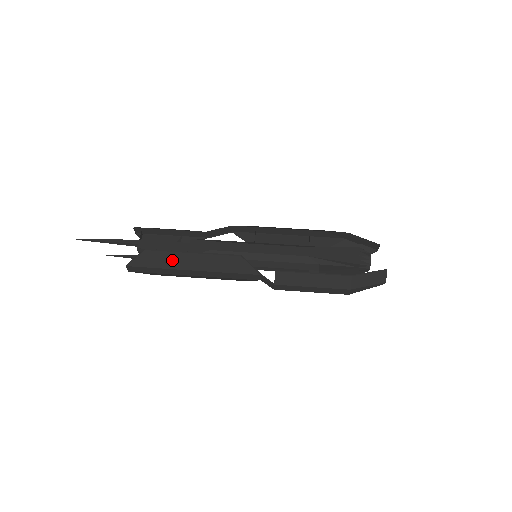
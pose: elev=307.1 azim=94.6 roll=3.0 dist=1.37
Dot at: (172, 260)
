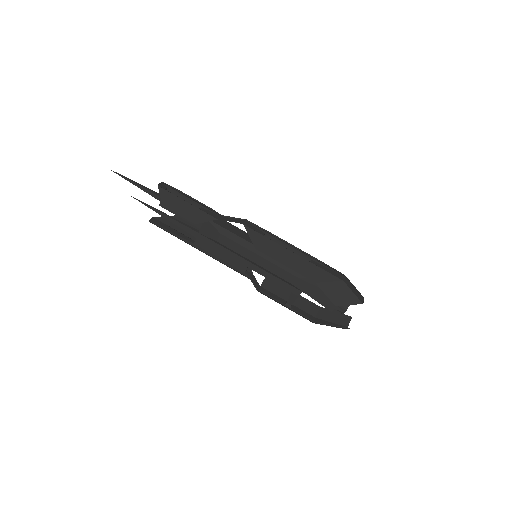
Dot at: (182, 240)
